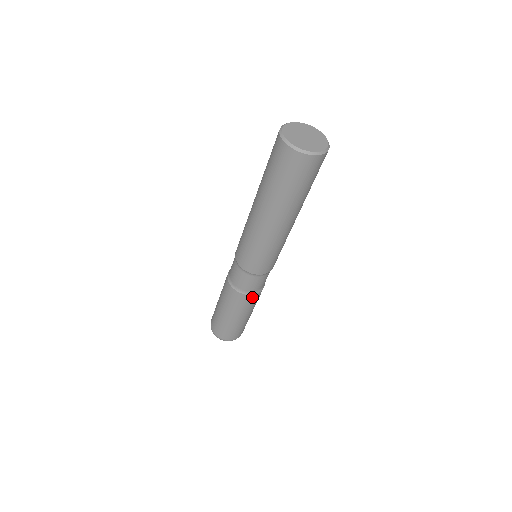
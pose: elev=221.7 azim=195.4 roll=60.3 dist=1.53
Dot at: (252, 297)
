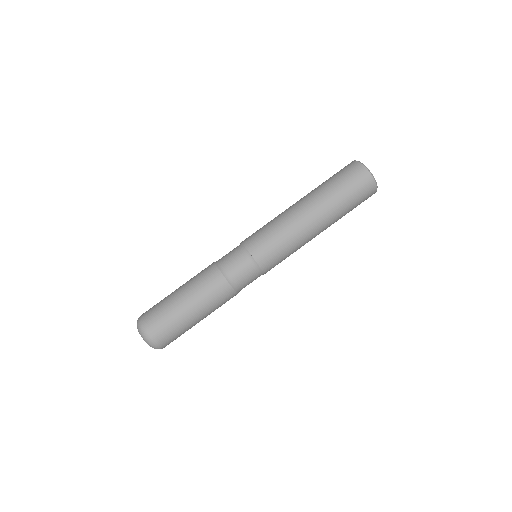
Dot at: (224, 285)
